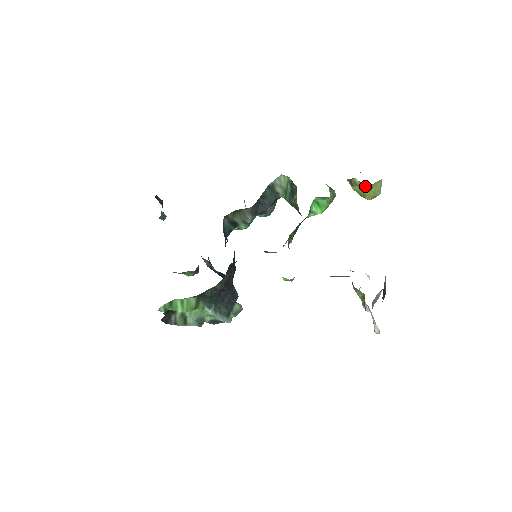
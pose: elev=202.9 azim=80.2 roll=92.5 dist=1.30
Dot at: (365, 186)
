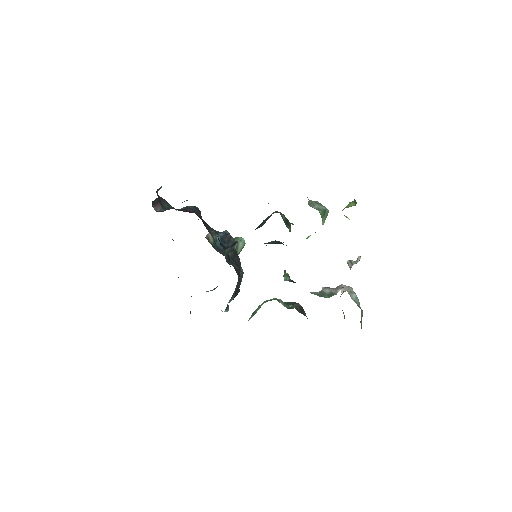
Dot at: occluded
